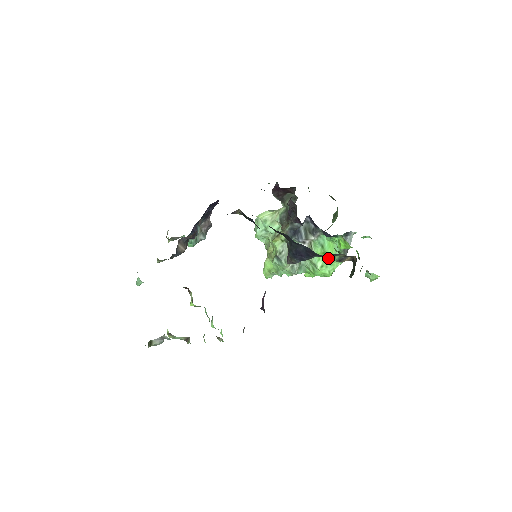
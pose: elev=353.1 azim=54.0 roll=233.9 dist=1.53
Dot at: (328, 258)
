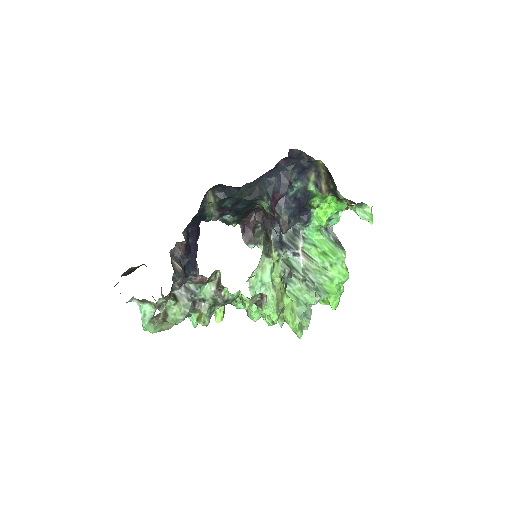
Dot at: (329, 255)
